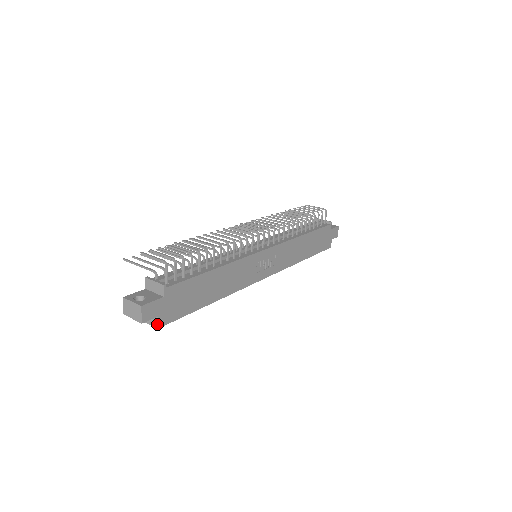
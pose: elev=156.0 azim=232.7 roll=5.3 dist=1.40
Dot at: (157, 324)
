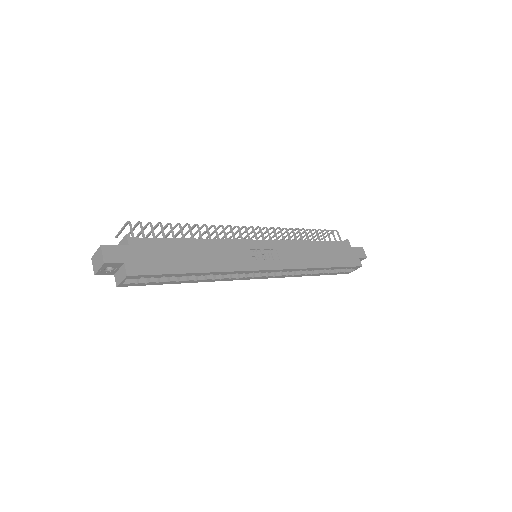
Dot at: (125, 272)
